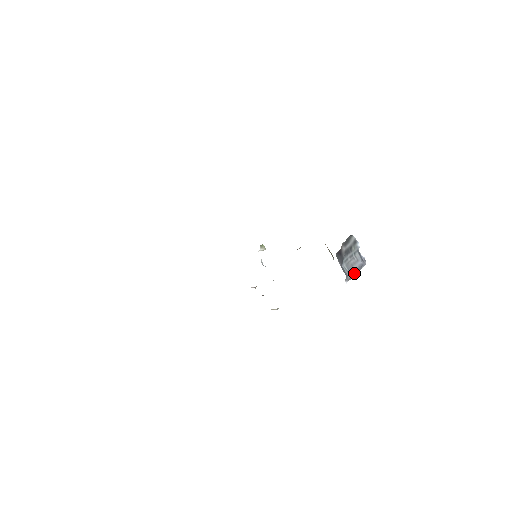
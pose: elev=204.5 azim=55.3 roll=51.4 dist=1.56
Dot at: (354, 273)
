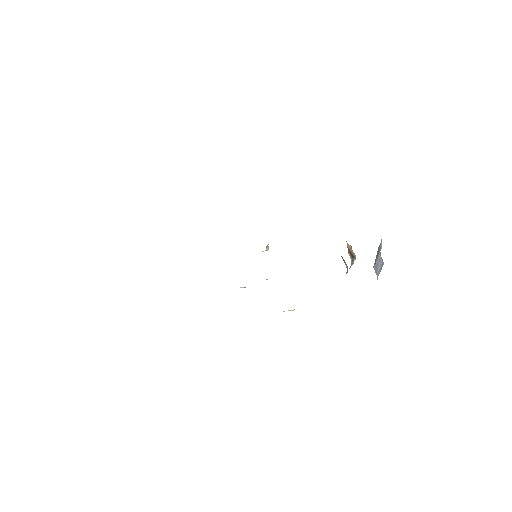
Dot at: (379, 273)
